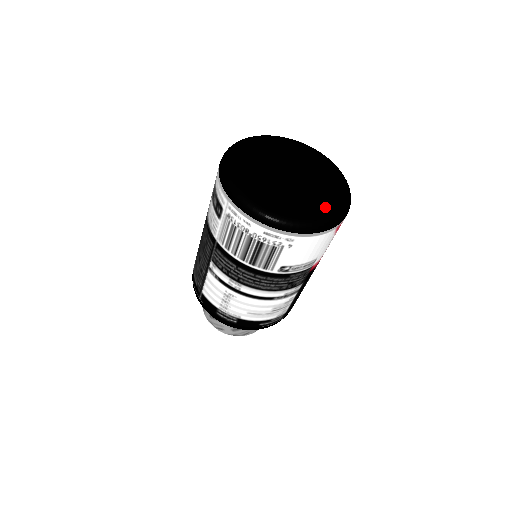
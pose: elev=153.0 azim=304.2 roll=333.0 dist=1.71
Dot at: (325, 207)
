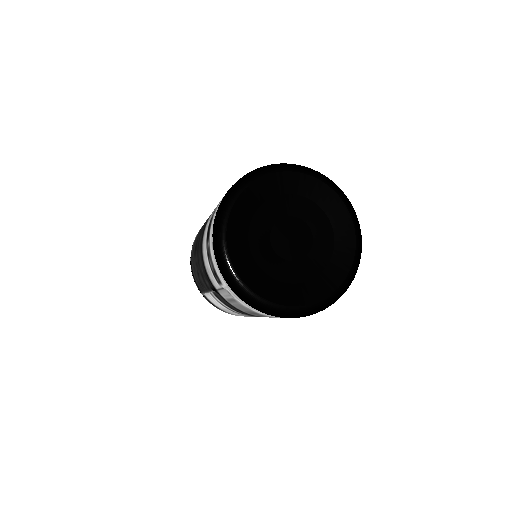
Dot at: (333, 277)
